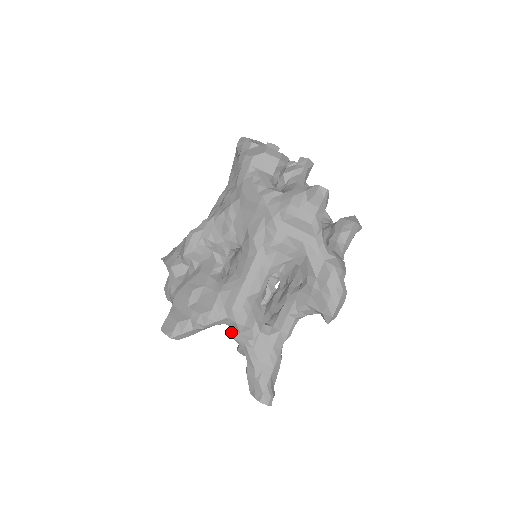
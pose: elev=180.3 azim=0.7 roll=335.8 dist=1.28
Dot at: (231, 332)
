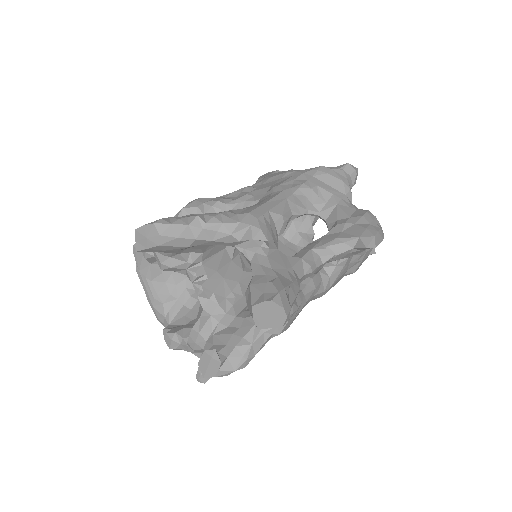
Dot at: (237, 243)
